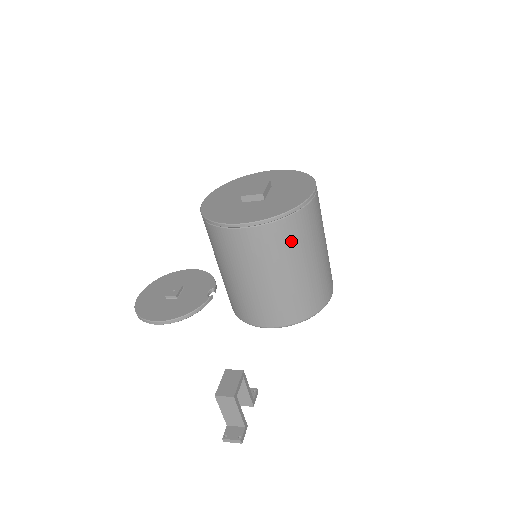
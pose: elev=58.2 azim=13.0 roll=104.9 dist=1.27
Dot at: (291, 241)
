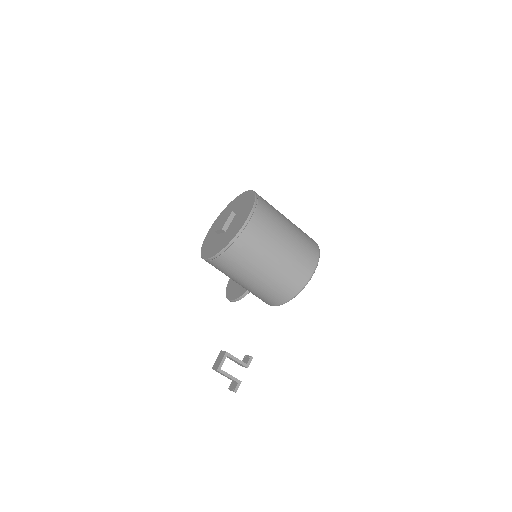
Dot at: (242, 261)
